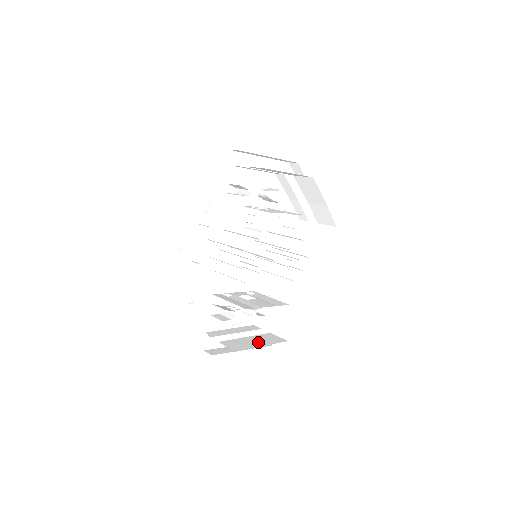
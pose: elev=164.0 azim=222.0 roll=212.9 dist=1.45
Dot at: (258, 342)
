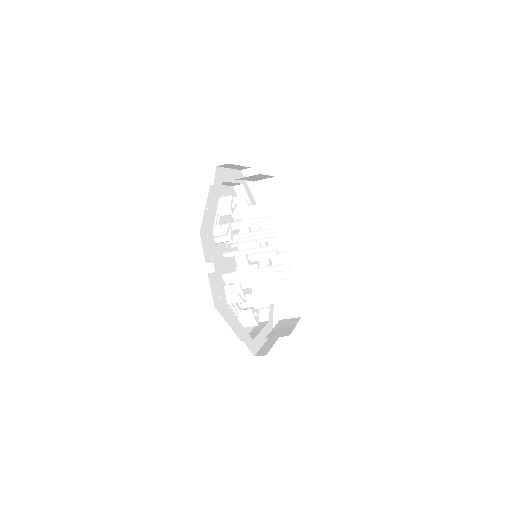
Dot at: occluded
